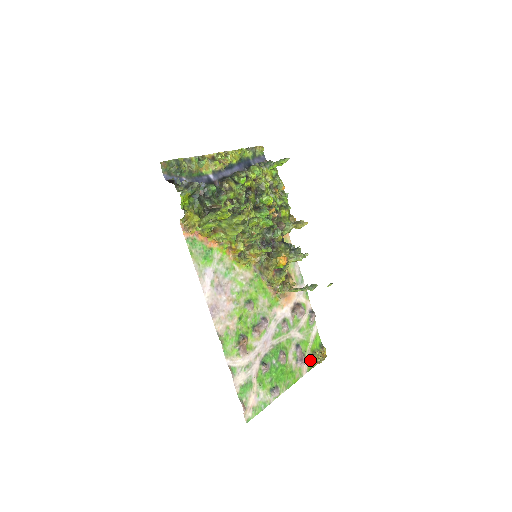
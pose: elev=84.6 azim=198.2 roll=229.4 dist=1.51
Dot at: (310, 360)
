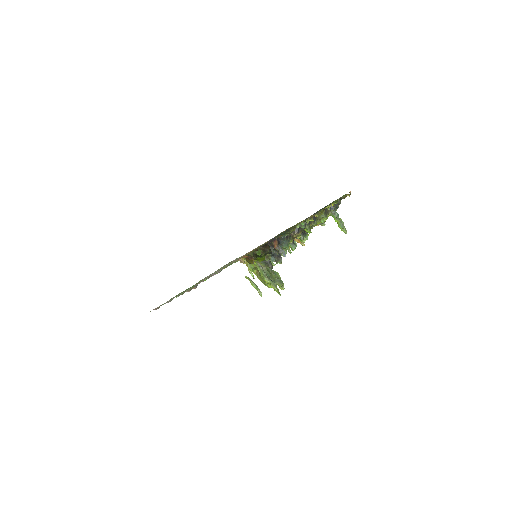
Dot at: occluded
